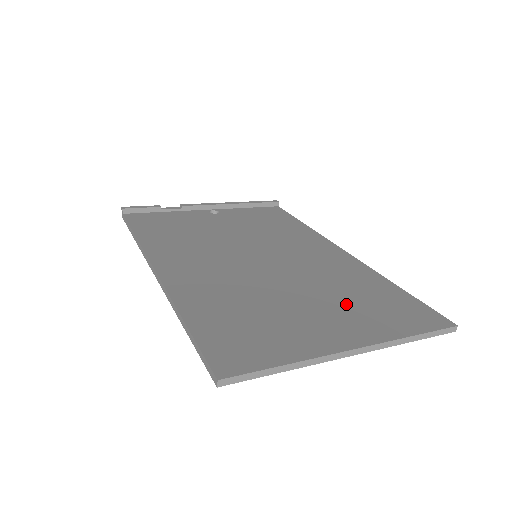
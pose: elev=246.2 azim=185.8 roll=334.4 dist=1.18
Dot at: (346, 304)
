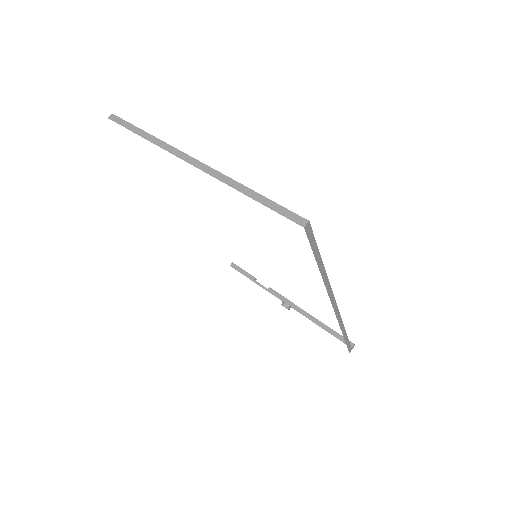
Dot at: occluded
